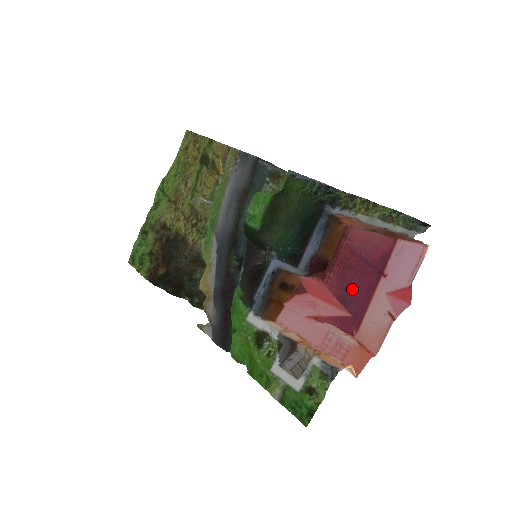
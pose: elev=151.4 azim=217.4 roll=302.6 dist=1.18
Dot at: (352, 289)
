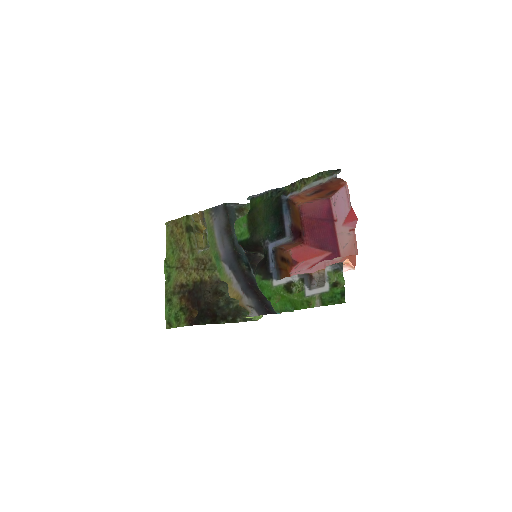
Dot at: (323, 238)
